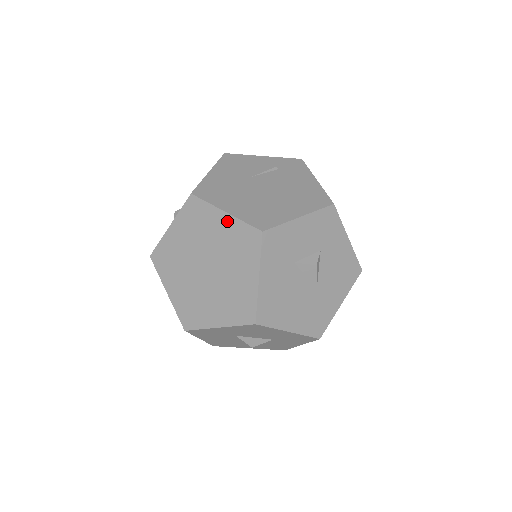
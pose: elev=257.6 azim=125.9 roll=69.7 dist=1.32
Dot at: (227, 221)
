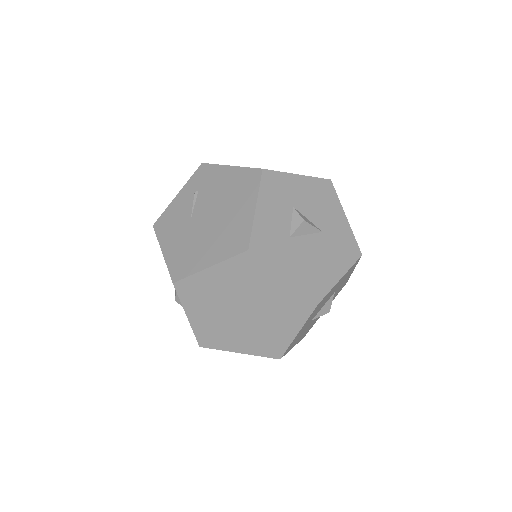
Dot at: (218, 271)
